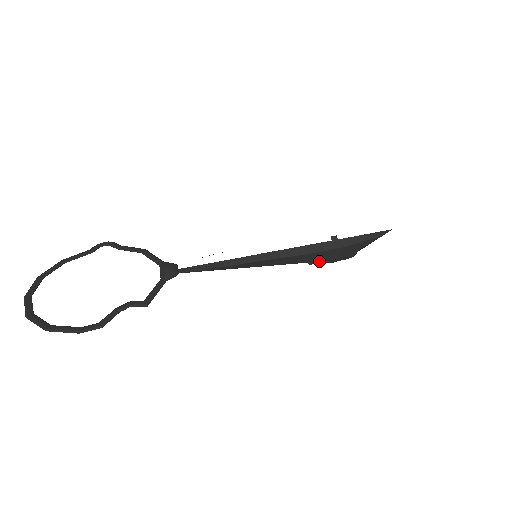
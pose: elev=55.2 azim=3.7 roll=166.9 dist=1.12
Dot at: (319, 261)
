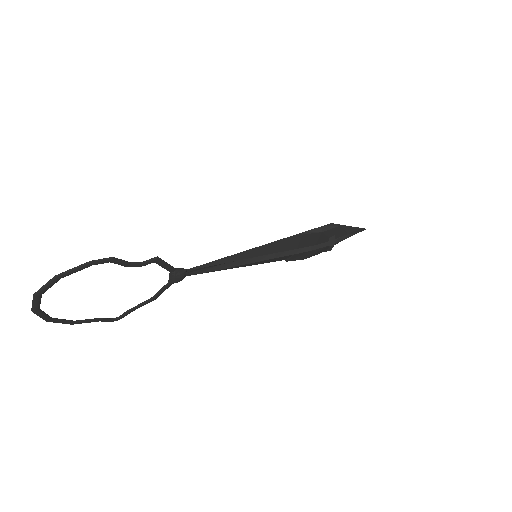
Dot at: (311, 236)
